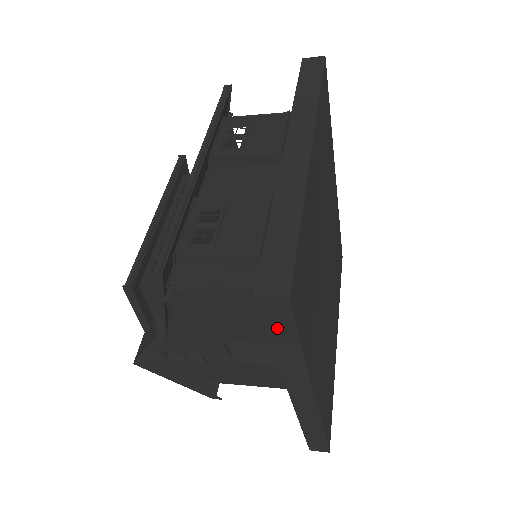
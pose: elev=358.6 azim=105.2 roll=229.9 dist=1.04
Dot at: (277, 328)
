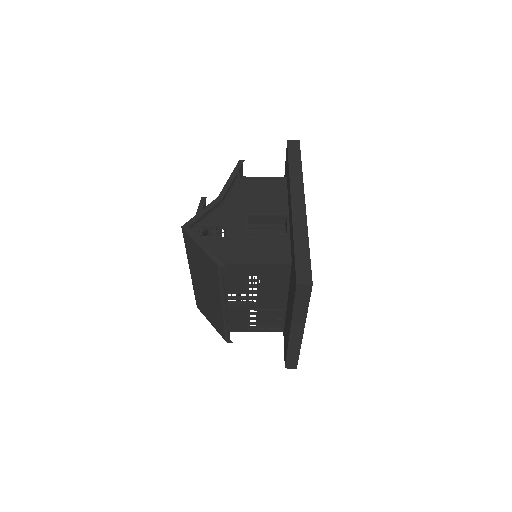
Dot at: (293, 154)
